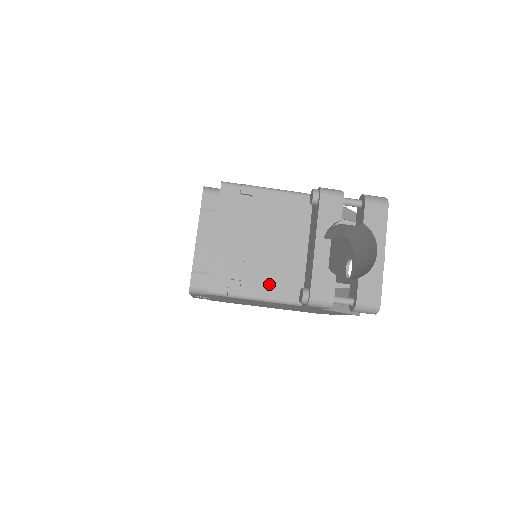
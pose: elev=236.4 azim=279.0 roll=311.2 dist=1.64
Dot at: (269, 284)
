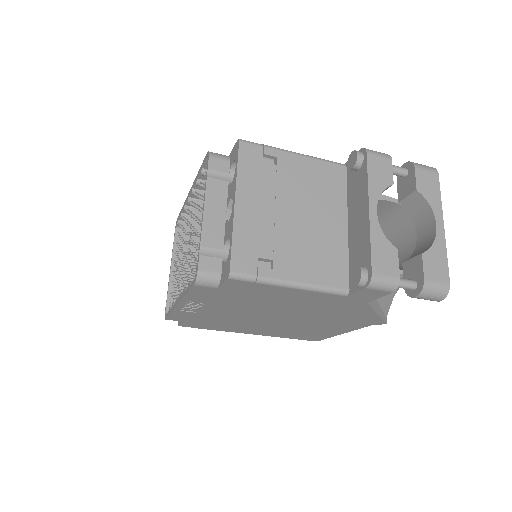
Dot at: (308, 266)
